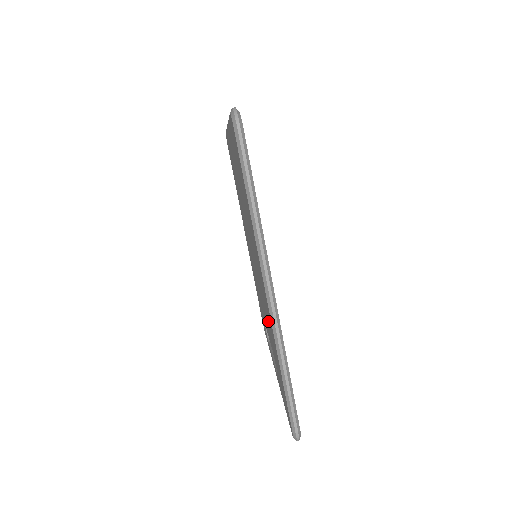
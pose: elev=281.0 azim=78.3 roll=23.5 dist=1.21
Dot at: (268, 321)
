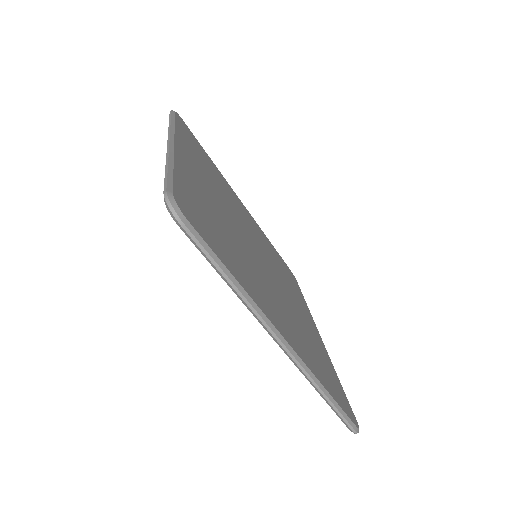
Dot at: occluded
